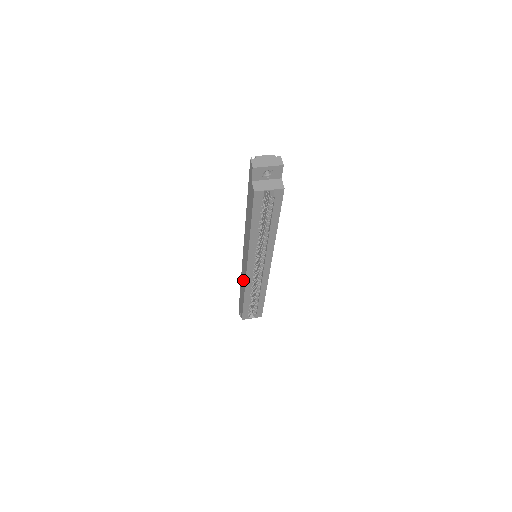
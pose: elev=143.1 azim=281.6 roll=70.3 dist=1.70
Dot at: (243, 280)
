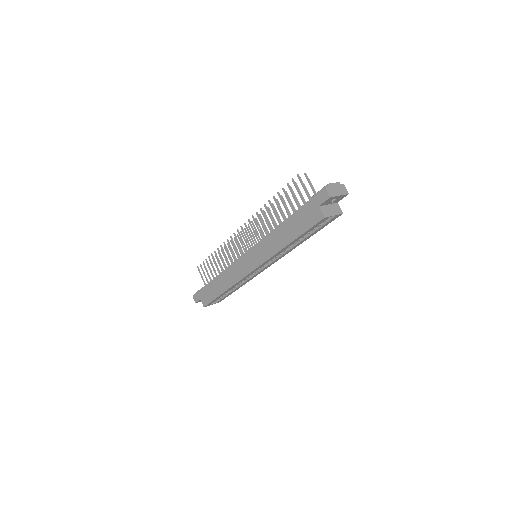
Dot at: (232, 276)
